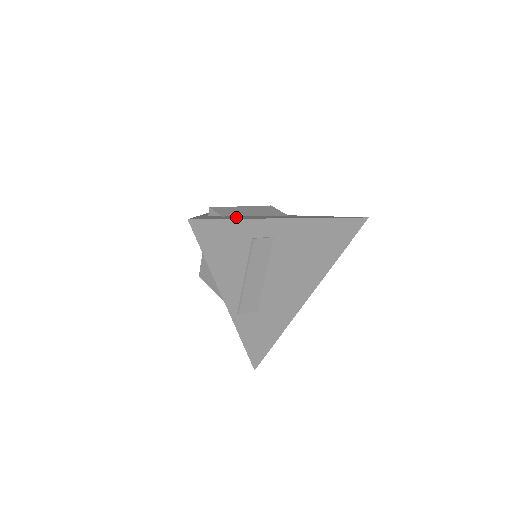
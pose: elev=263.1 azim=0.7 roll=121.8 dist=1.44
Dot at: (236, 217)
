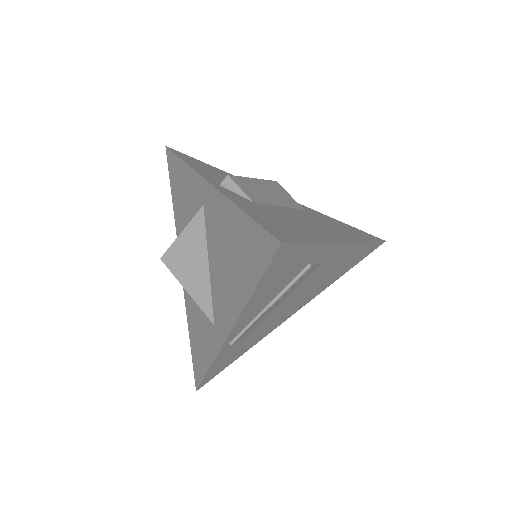
Dot at: (288, 220)
